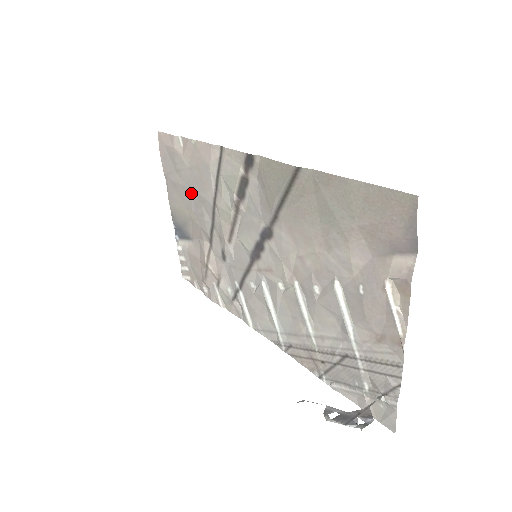
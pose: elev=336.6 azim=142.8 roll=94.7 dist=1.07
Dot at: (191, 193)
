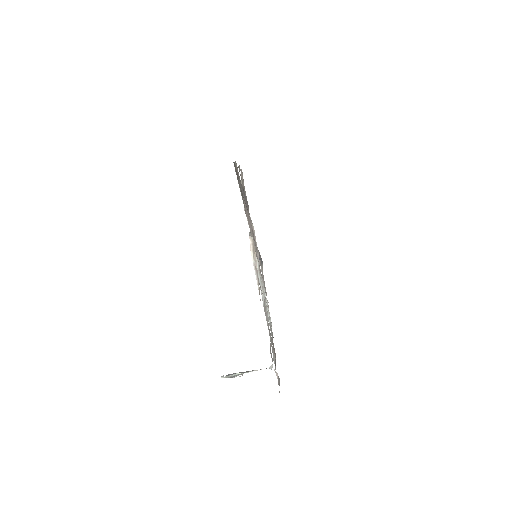
Dot at: occluded
